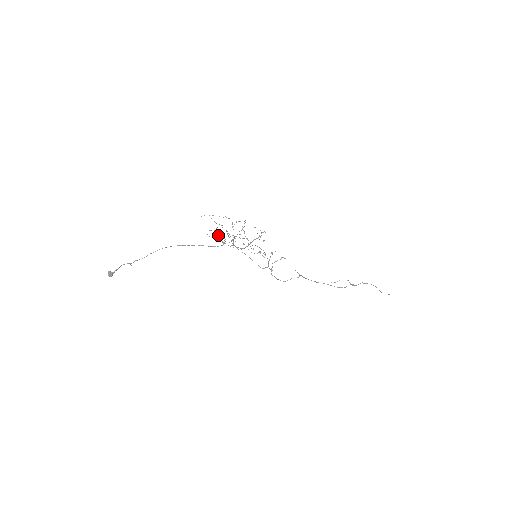
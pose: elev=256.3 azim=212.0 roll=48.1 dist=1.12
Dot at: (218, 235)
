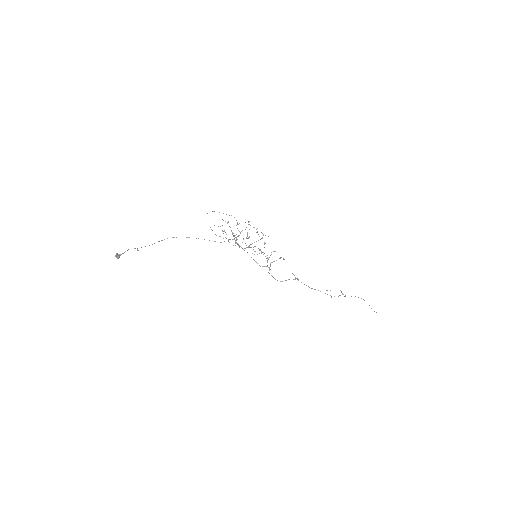
Dot at: (223, 231)
